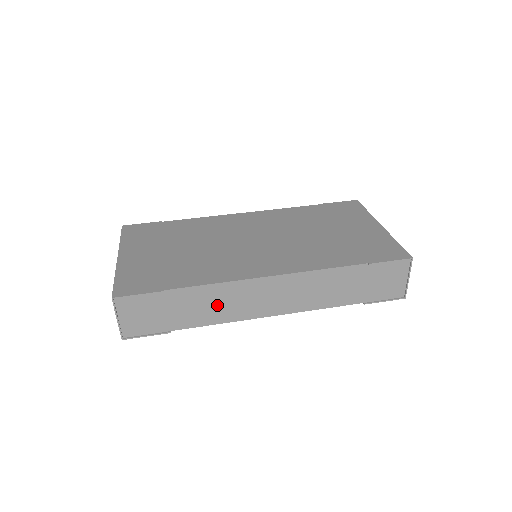
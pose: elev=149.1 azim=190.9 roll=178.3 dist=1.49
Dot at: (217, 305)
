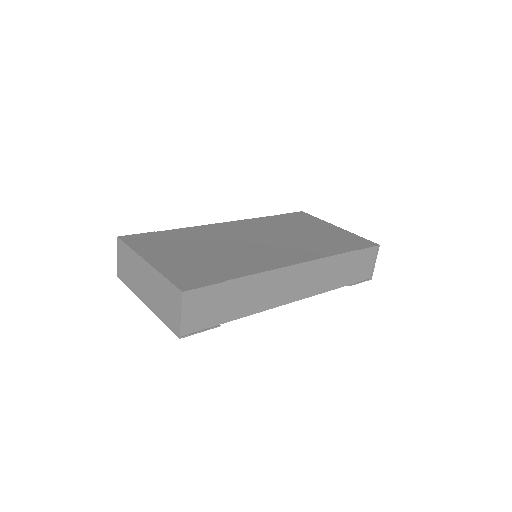
Dot at: (259, 294)
